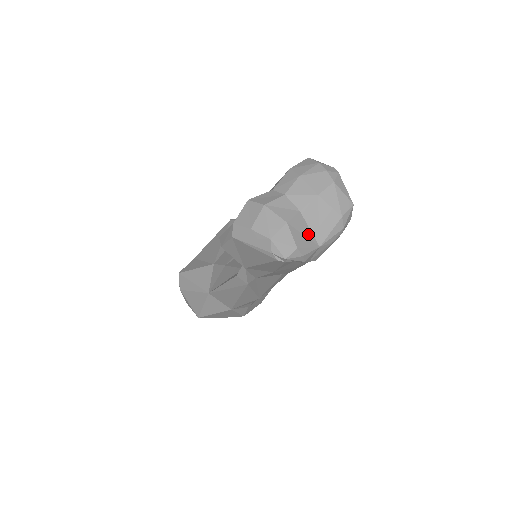
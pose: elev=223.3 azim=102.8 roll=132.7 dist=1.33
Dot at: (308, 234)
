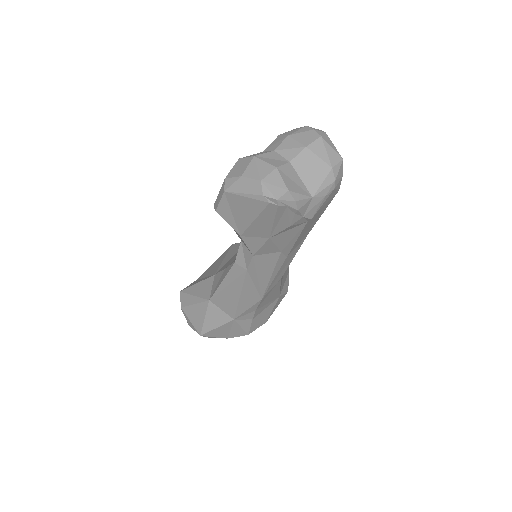
Dot at: (299, 183)
